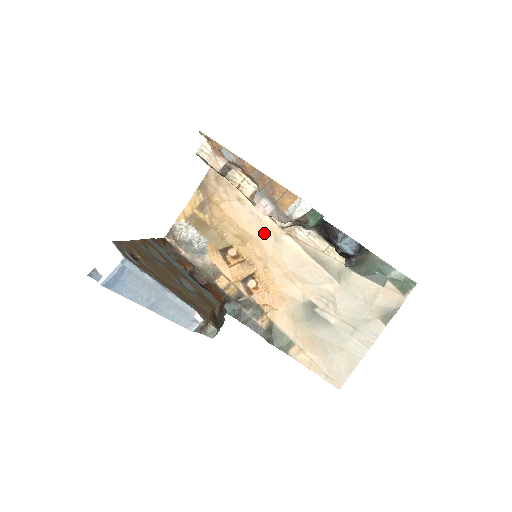
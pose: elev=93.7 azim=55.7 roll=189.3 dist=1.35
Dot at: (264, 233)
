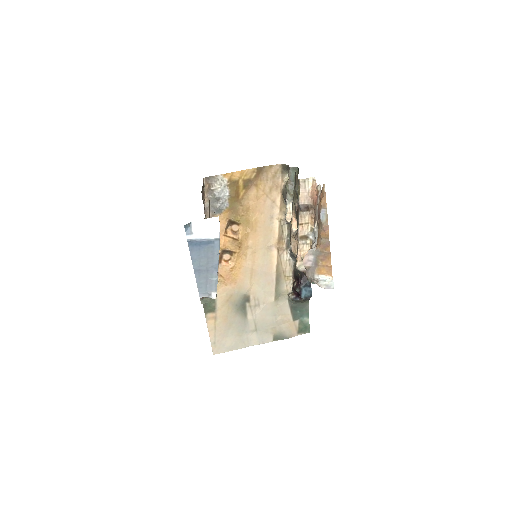
Dot at: (266, 235)
